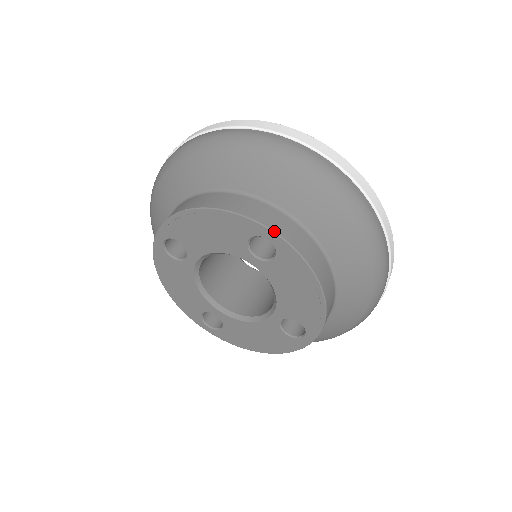
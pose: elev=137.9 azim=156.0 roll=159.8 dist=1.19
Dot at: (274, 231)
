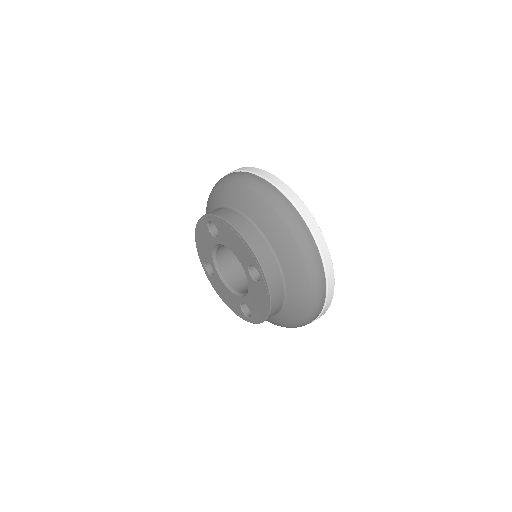
Dot at: (208, 214)
